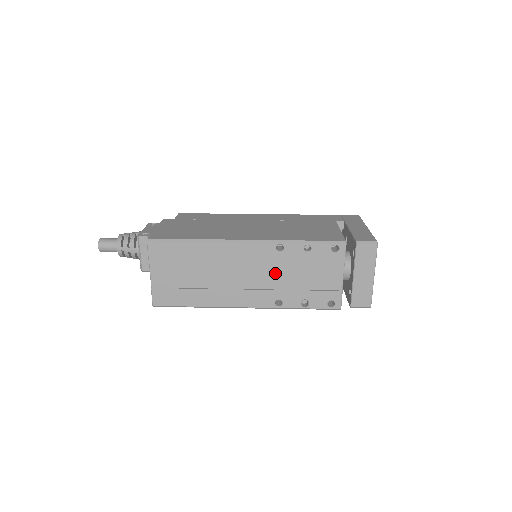
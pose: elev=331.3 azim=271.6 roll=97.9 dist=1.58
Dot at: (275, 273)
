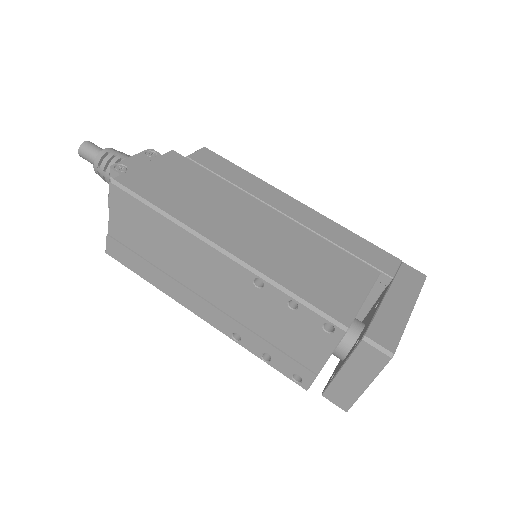
Dot at: (244, 305)
